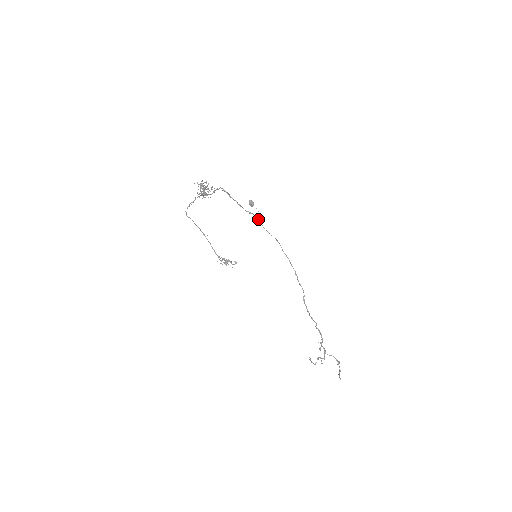
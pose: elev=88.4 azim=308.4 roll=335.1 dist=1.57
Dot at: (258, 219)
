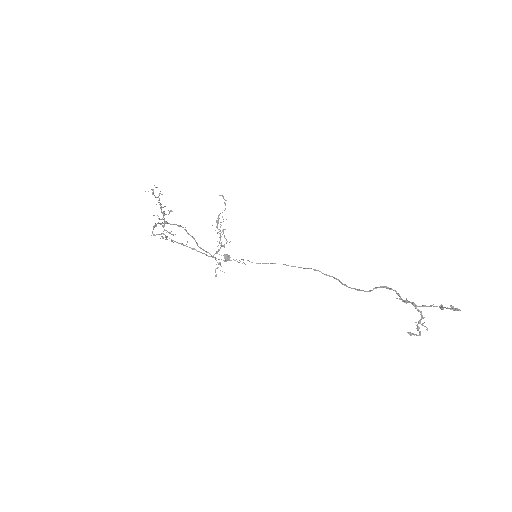
Dot at: (241, 259)
